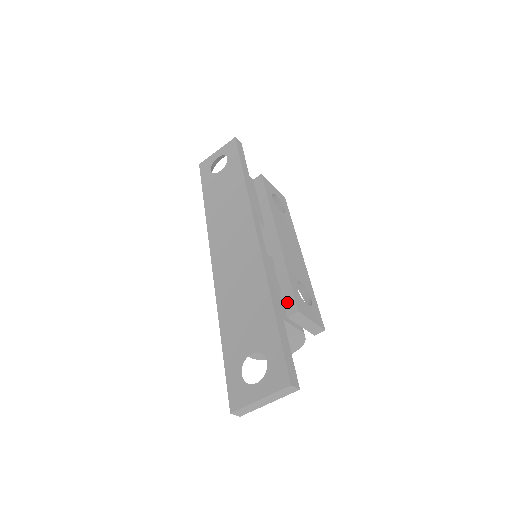
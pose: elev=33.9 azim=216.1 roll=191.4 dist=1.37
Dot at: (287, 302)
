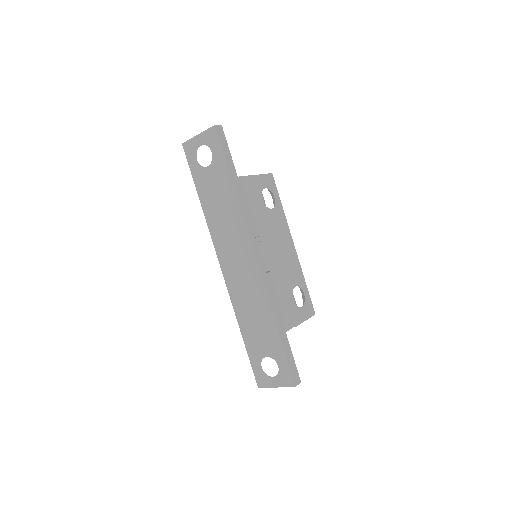
Dot at: (287, 317)
